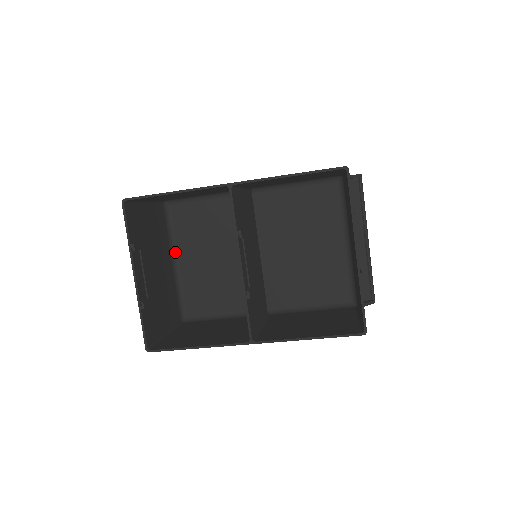
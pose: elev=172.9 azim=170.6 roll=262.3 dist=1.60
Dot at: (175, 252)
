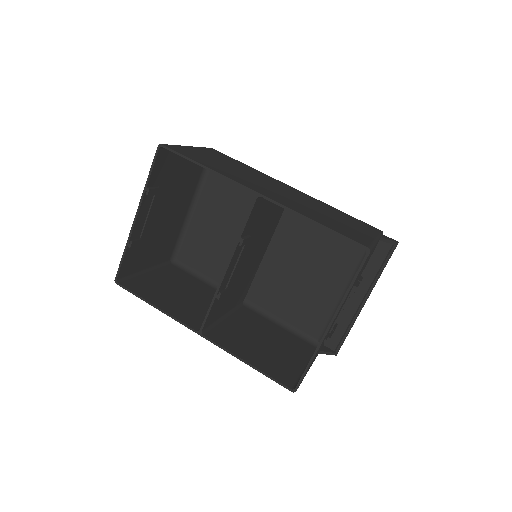
Dot at: (197, 200)
